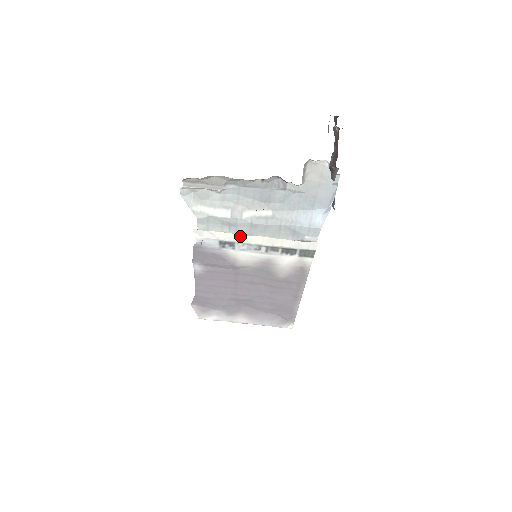
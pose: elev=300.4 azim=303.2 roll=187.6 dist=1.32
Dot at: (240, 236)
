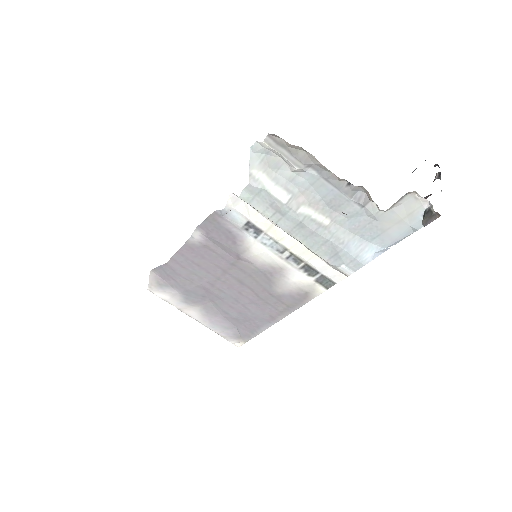
Dot at: (275, 228)
